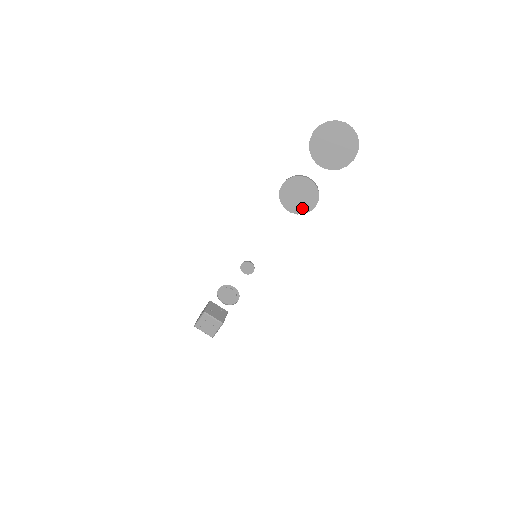
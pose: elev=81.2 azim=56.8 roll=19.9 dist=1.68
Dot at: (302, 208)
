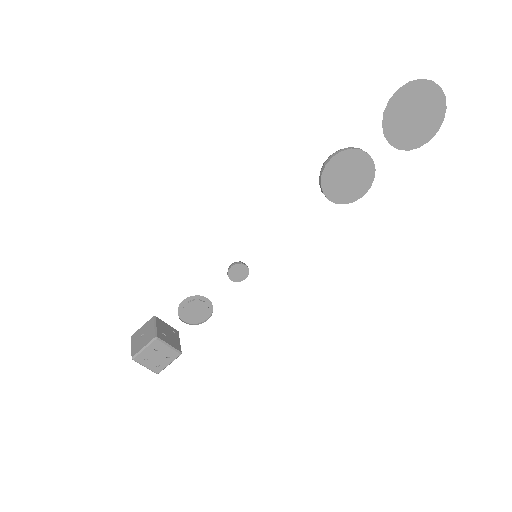
Dot at: (345, 196)
